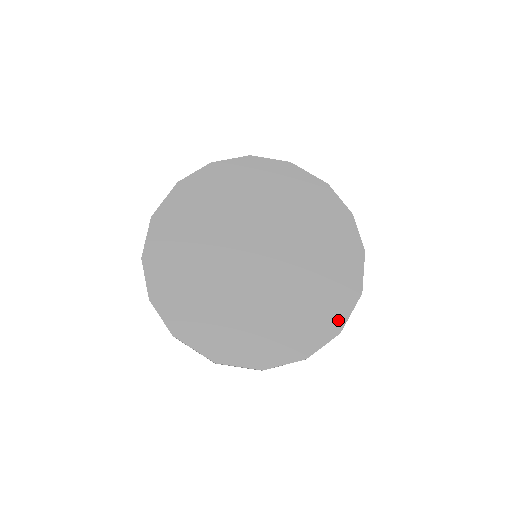
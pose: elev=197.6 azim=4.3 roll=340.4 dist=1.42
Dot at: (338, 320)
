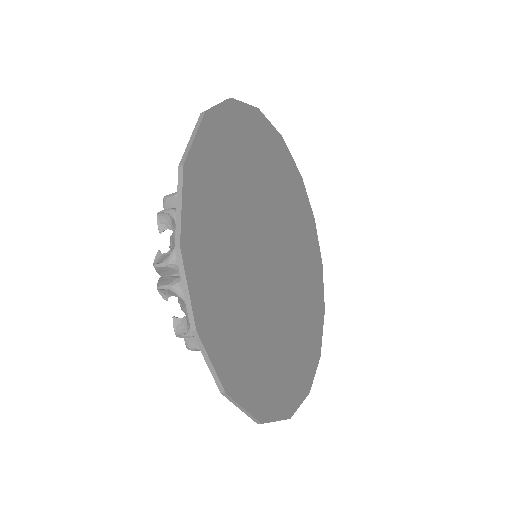
Dot at: (319, 342)
